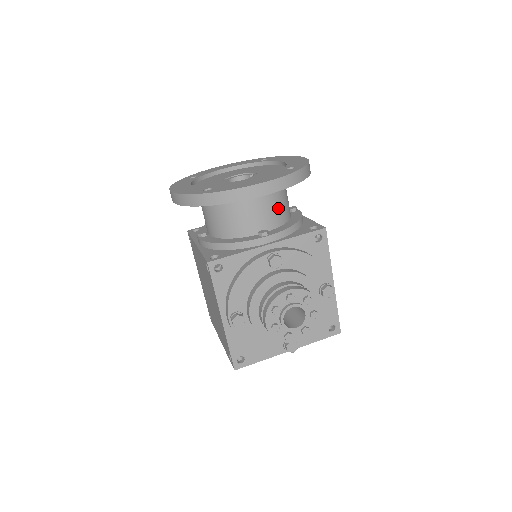
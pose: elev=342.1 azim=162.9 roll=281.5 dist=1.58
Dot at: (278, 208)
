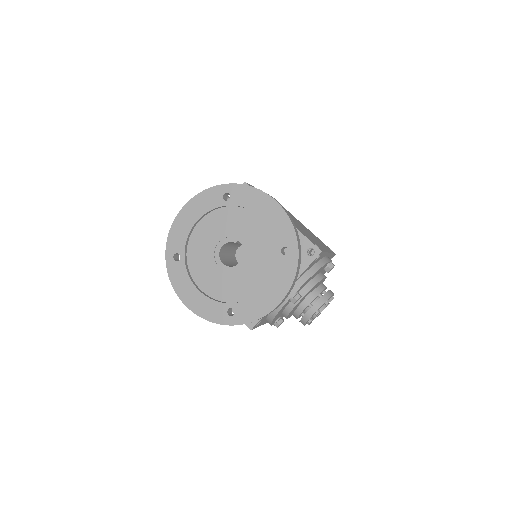
Dot at: occluded
